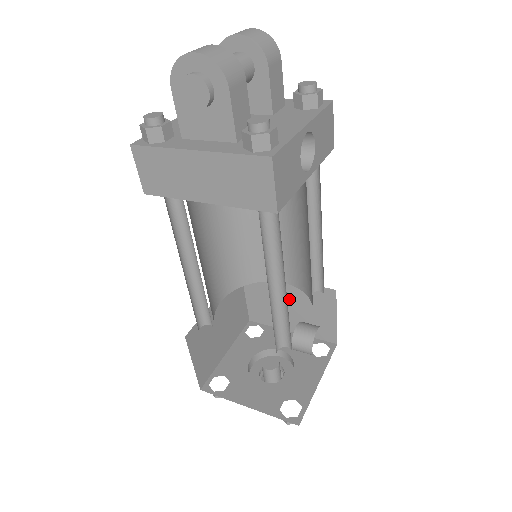
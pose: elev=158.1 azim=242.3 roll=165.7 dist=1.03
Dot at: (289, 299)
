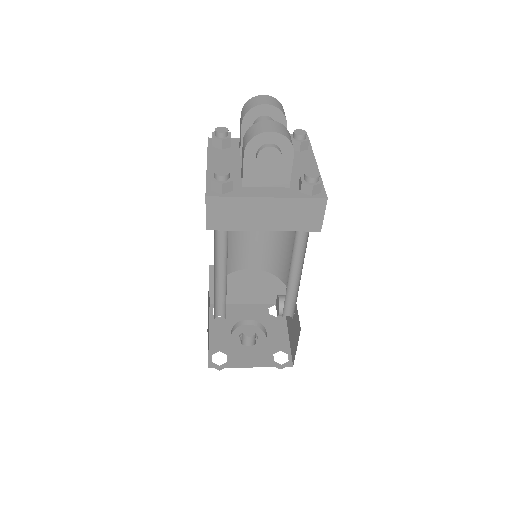
Dot at: (250, 280)
